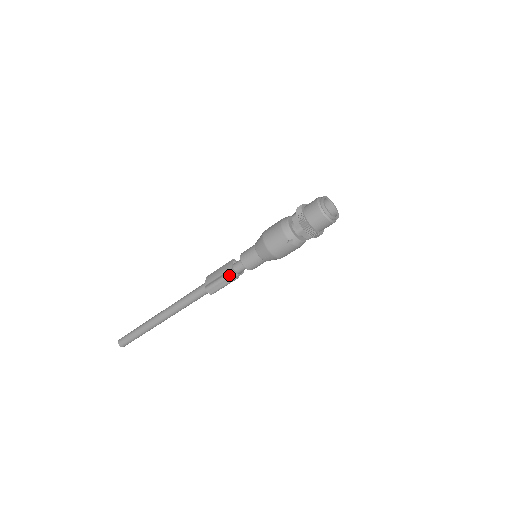
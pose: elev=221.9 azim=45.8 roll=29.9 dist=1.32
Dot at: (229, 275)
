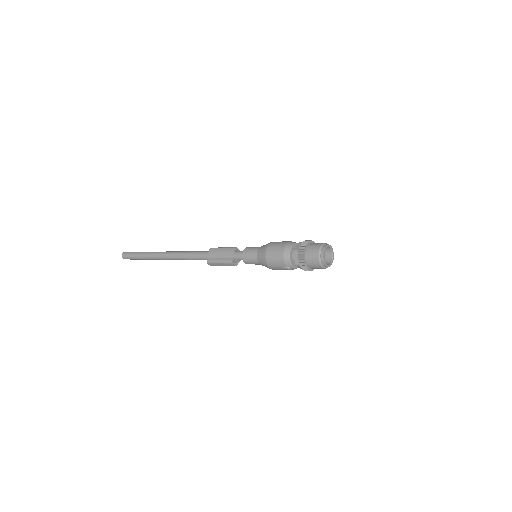
Dot at: (230, 263)
